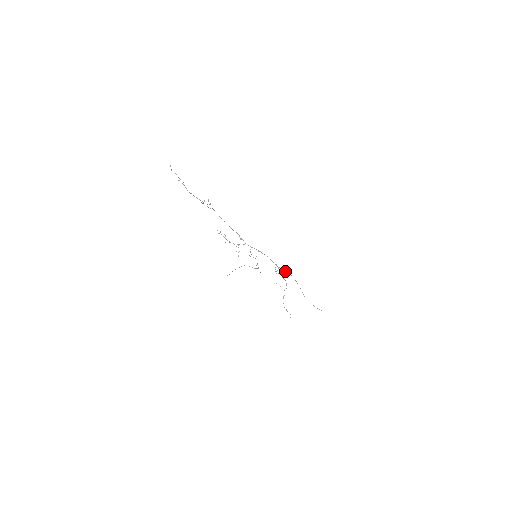
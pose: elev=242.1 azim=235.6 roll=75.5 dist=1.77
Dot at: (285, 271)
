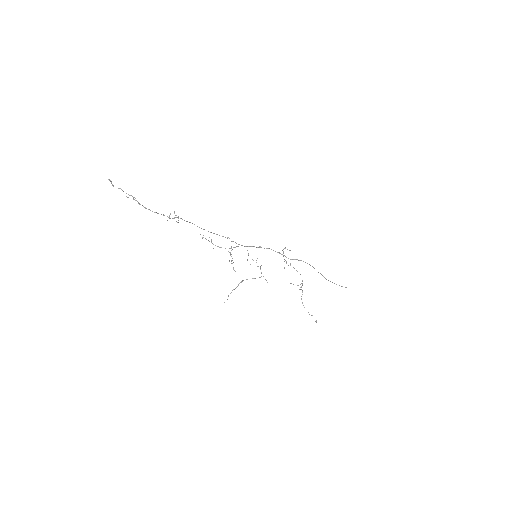
Dot at: (296, 259)
